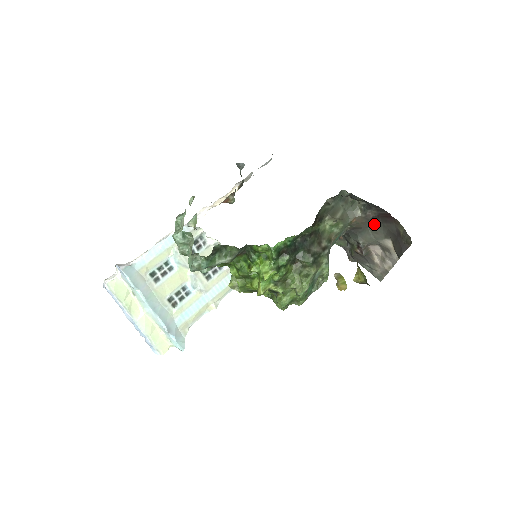
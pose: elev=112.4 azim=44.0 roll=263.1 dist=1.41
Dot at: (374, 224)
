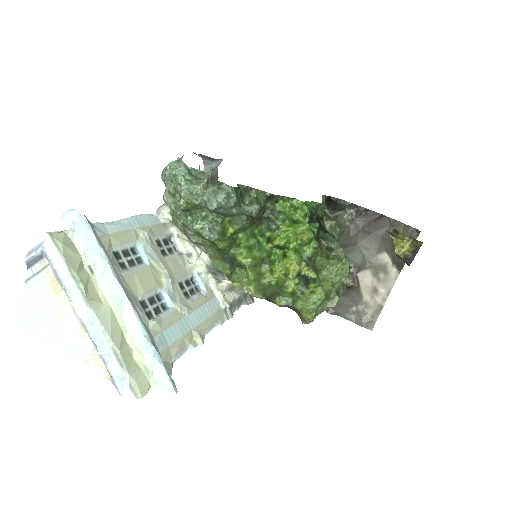
Dot at: (364, 236)
